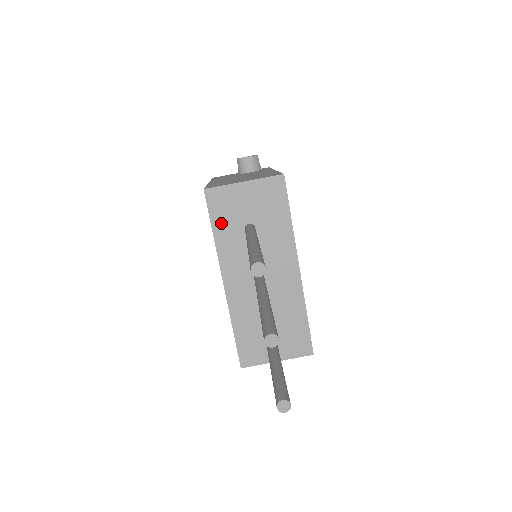
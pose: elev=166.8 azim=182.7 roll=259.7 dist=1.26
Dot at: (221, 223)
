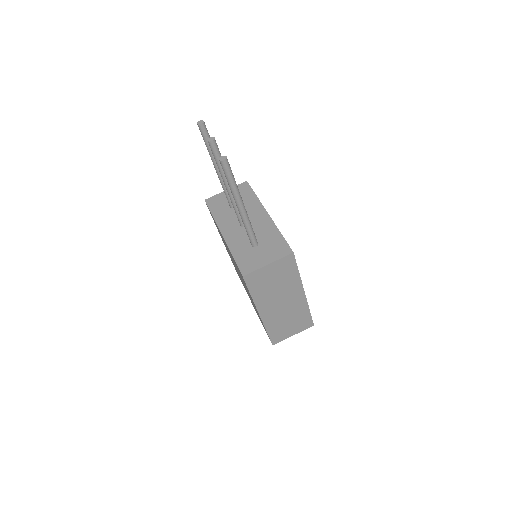
Dot at: (216, 209)
